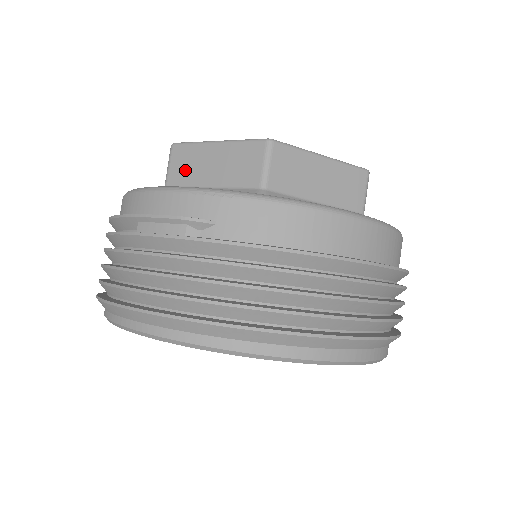
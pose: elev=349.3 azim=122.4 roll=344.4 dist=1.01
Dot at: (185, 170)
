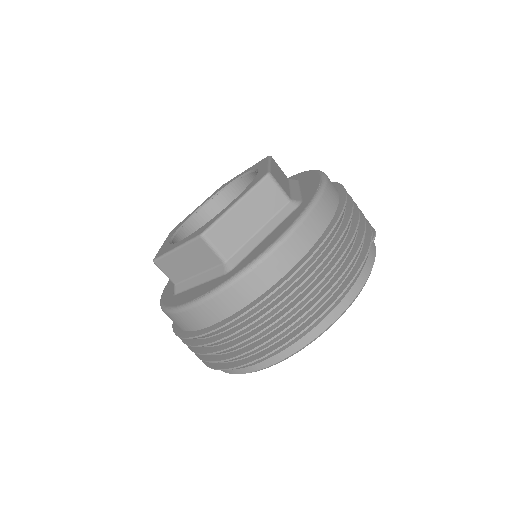
Dot at: occluded
